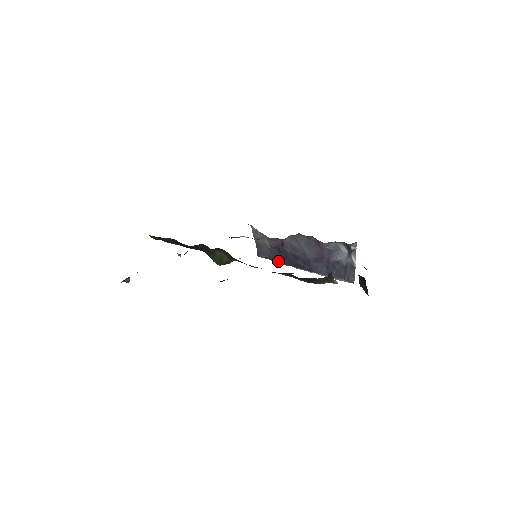
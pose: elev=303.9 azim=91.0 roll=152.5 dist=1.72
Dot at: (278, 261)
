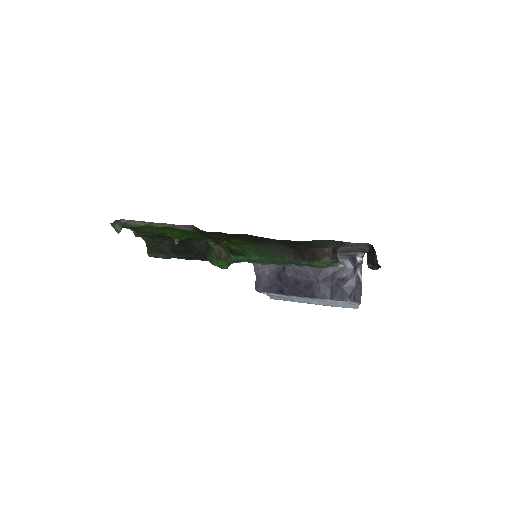
Dot at: (277, 292)
